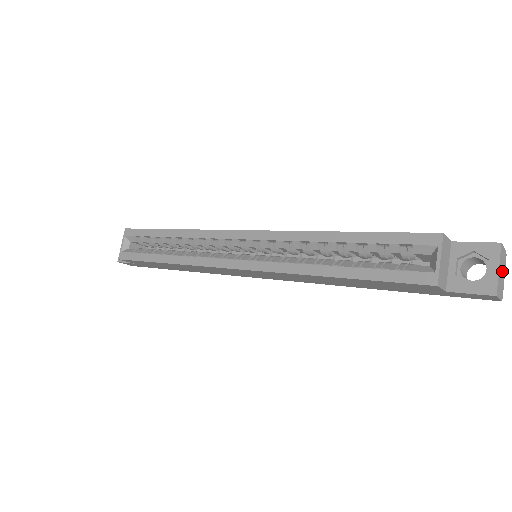
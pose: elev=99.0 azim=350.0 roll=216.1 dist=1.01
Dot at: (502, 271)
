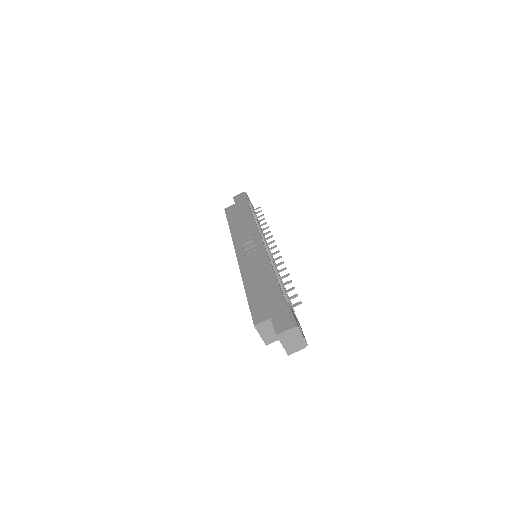
Dot at: (293, 339)
